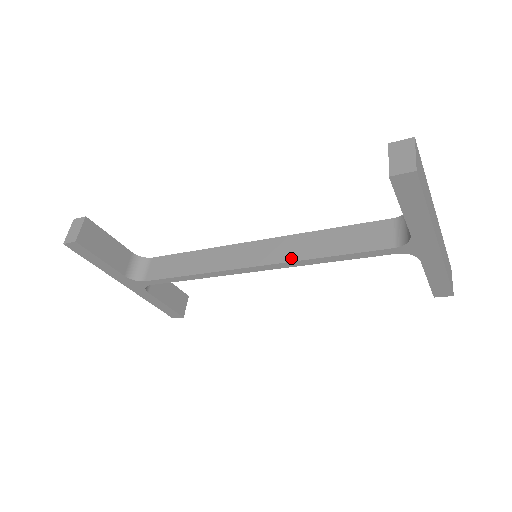
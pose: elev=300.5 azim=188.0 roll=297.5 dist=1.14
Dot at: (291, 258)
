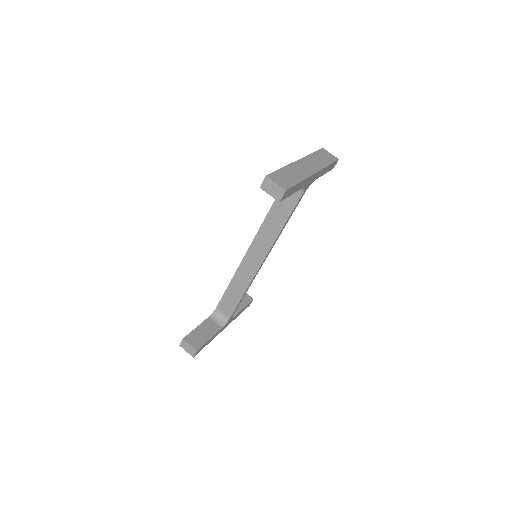
Dot at: (271, 242)
